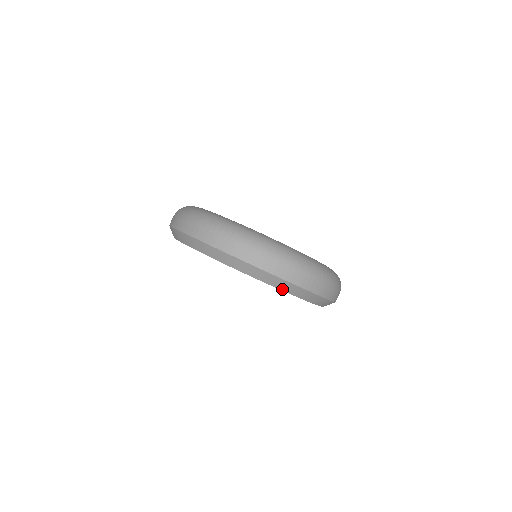
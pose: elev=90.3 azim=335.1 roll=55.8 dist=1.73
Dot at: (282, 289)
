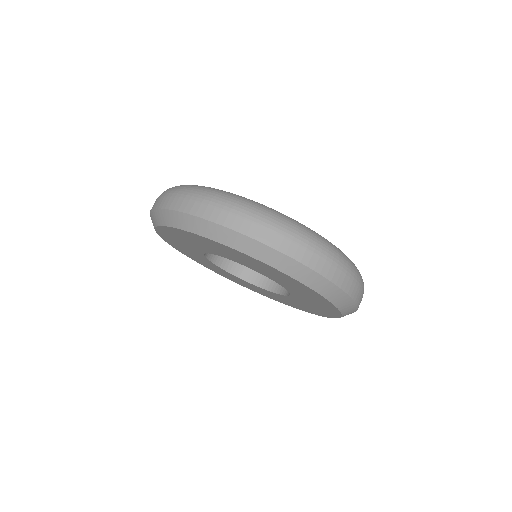
Dot at: (308, 284)
